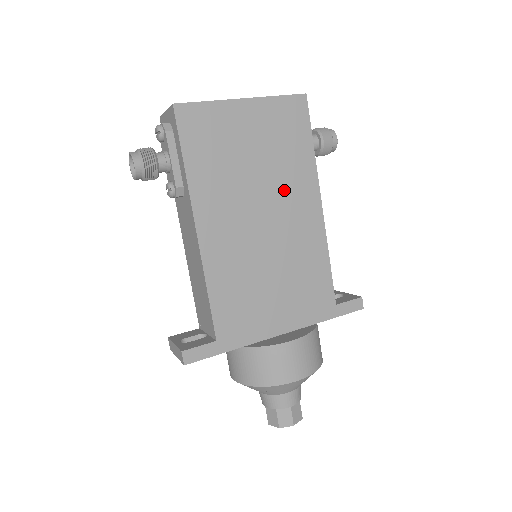
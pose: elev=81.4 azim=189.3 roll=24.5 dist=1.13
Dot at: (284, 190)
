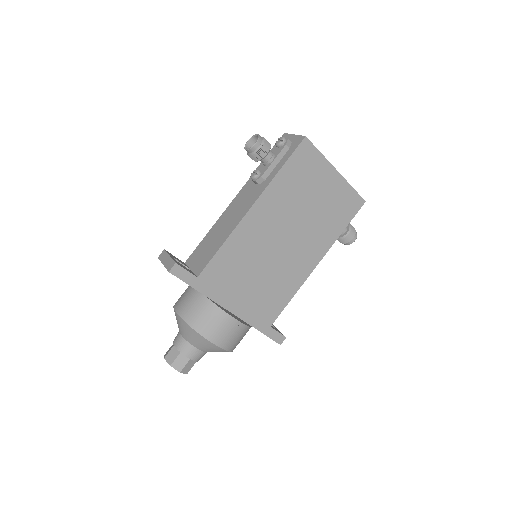
Dot at: (309, 237)
